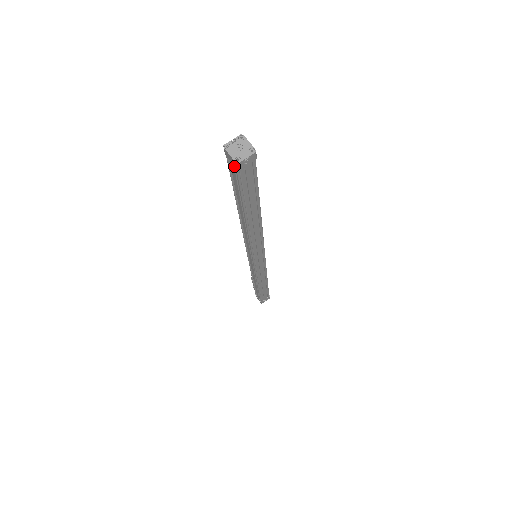
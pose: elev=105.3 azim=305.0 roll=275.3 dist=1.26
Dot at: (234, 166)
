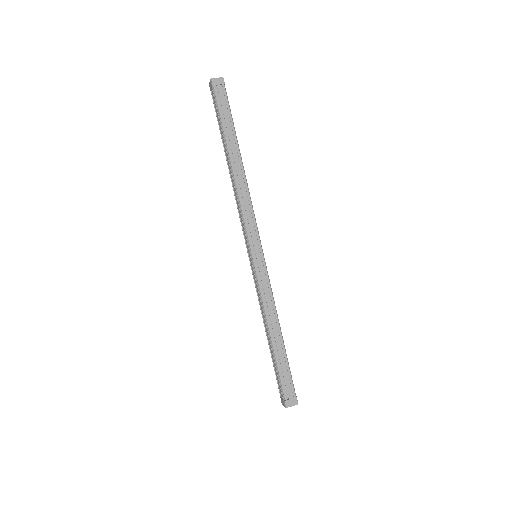
Dot at: (212, 90)
